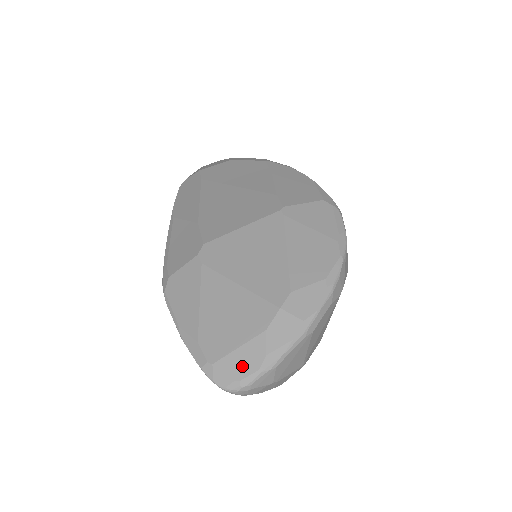
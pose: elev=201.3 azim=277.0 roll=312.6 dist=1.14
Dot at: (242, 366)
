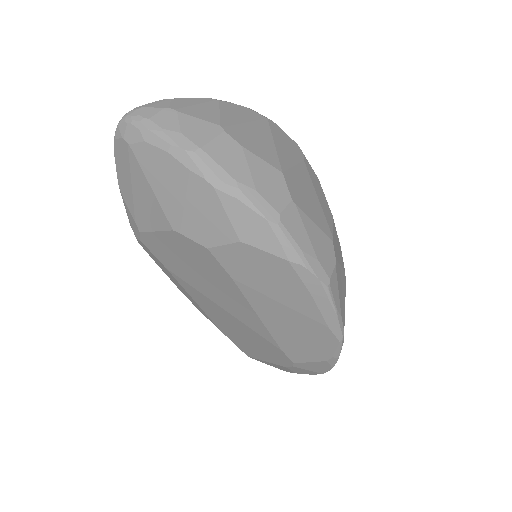
Dot at: occluded
